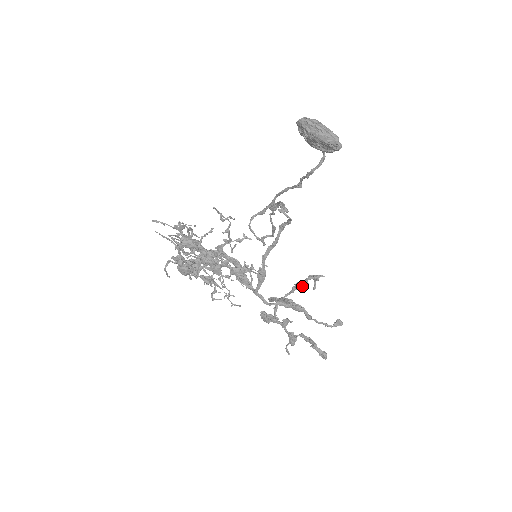
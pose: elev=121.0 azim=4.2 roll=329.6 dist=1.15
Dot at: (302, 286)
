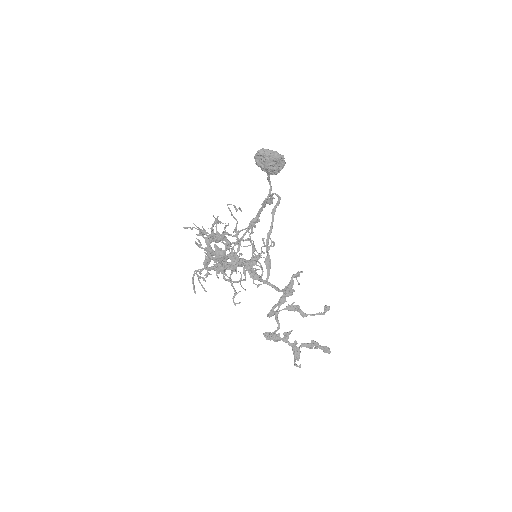
Dot at: (290, 287)
